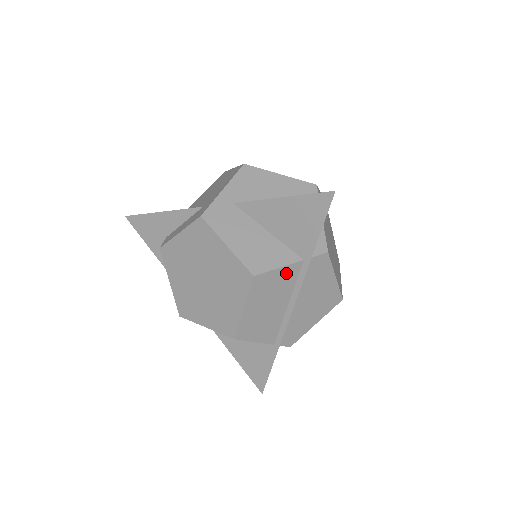
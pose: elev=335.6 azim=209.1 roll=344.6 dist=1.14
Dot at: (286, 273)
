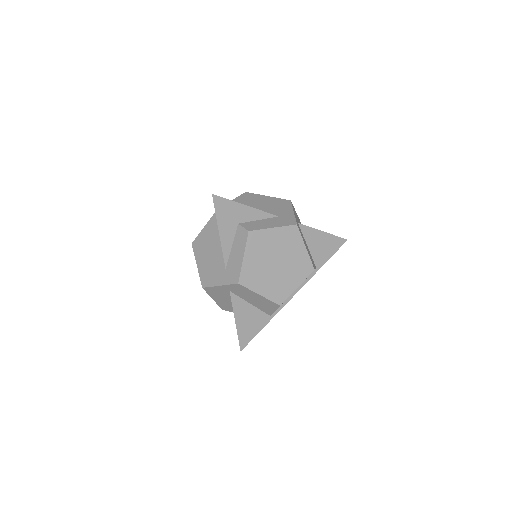
Dot at: occluded
